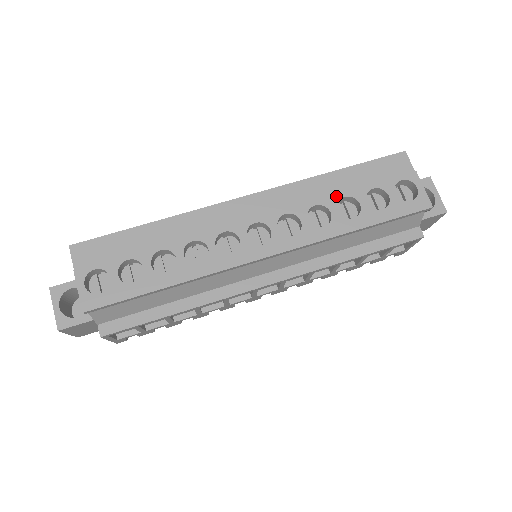
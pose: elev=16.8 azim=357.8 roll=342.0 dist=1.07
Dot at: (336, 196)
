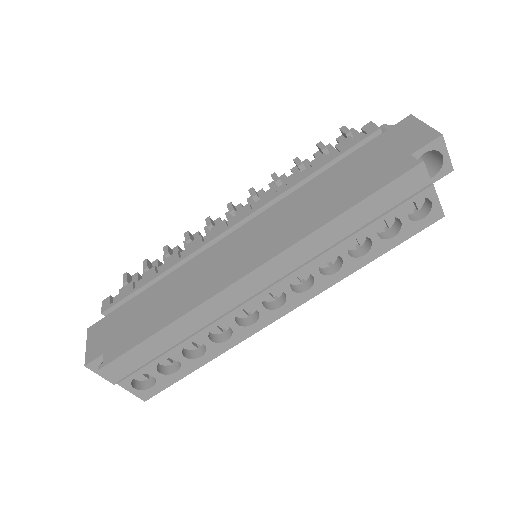
Dot at: (346, 241)
